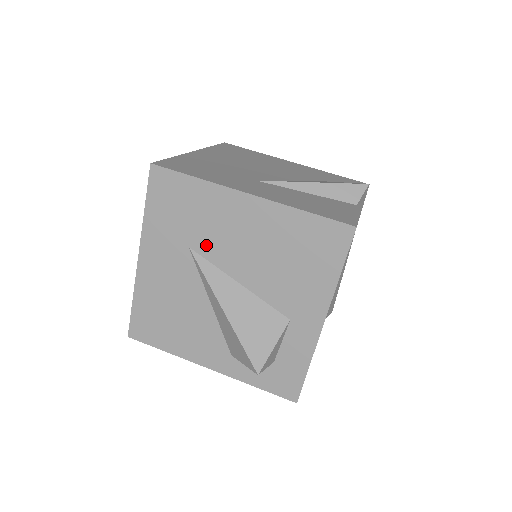
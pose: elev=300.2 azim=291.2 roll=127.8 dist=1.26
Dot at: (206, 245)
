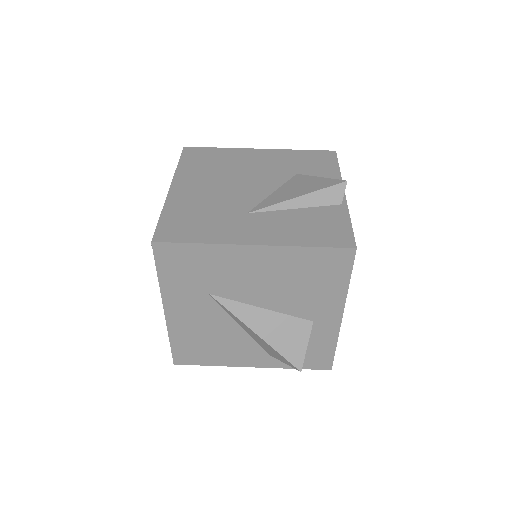
Dot at: (225, 289)
